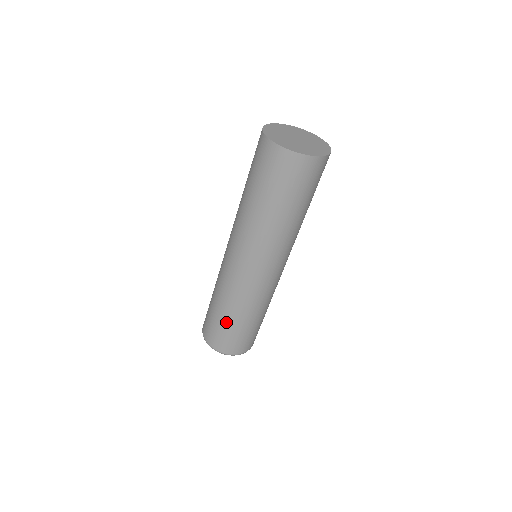
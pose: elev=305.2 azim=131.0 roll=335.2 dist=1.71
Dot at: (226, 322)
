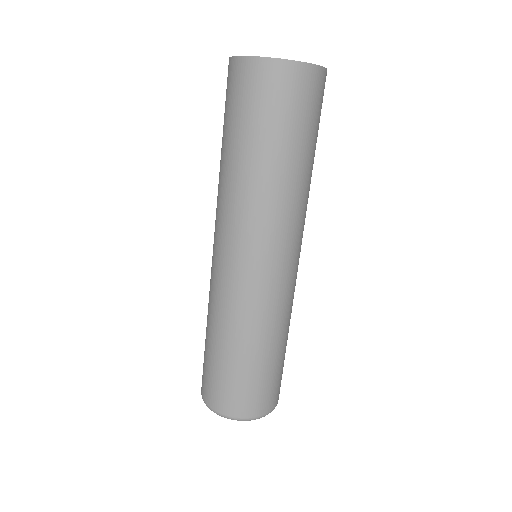
Dot at: (253, 366)
